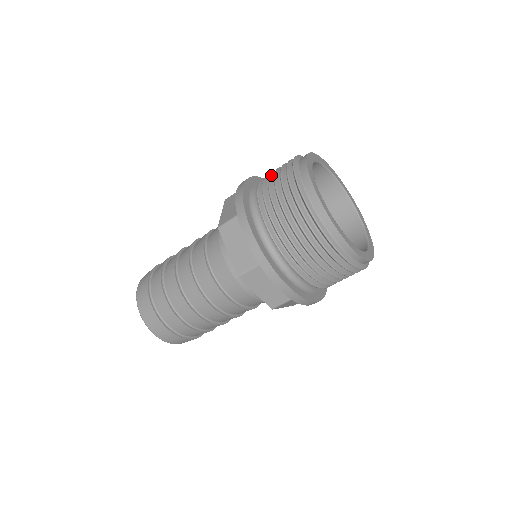
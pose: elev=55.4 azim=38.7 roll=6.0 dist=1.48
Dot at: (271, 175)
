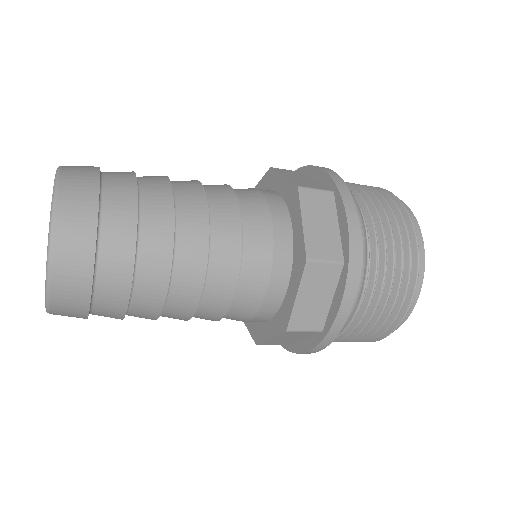
Dot at: occluded
